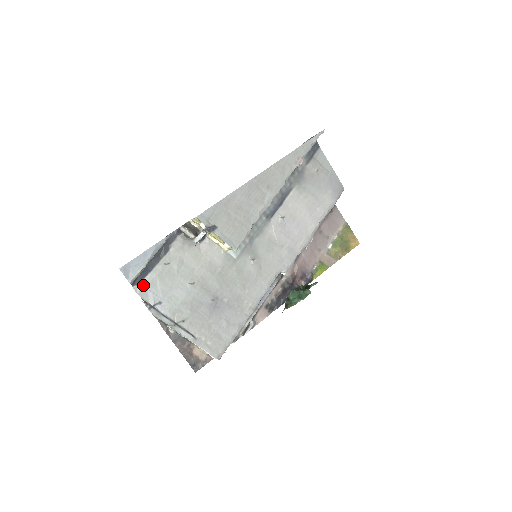
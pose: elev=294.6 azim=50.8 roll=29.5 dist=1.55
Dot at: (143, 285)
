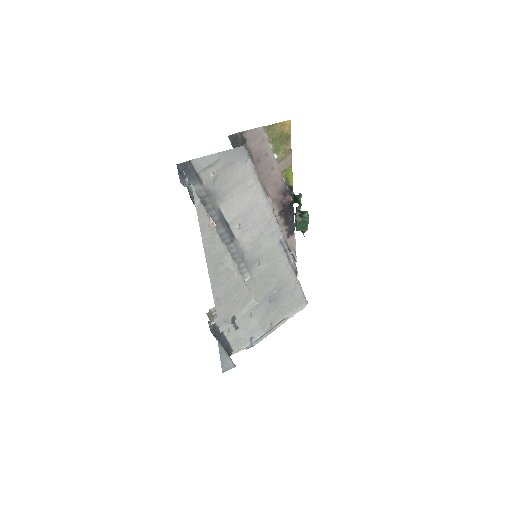
Dot at: (234, 348)
